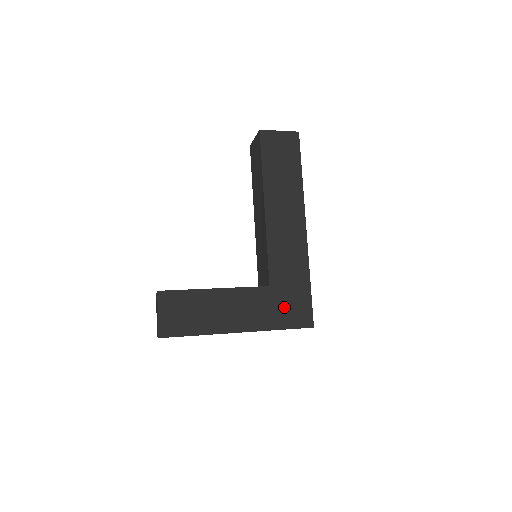
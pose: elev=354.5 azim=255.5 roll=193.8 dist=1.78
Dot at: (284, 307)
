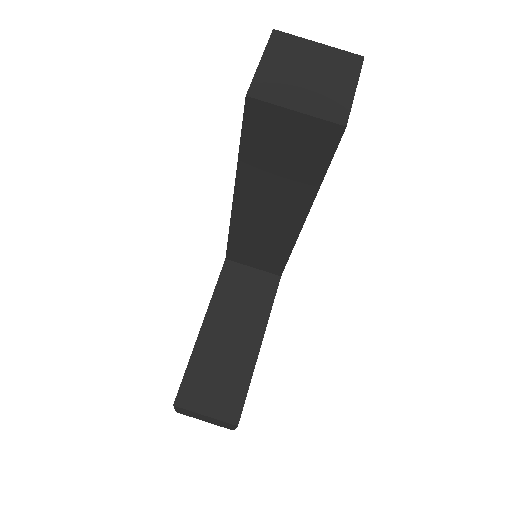
Dot at: occluded
